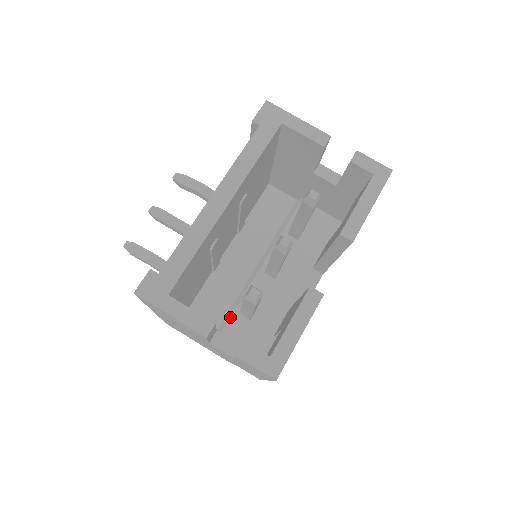
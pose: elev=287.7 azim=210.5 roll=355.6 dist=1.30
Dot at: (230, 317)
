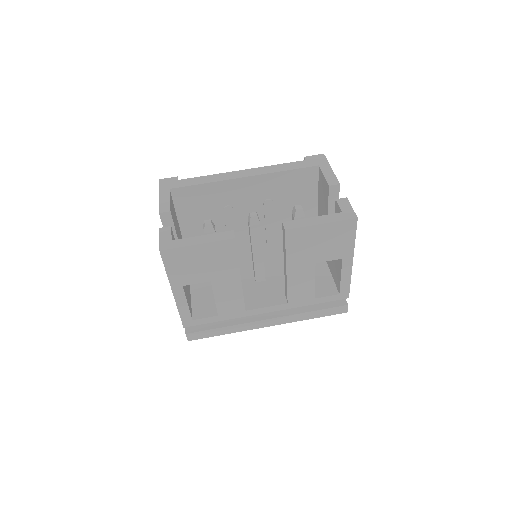
Dot at: occluded
